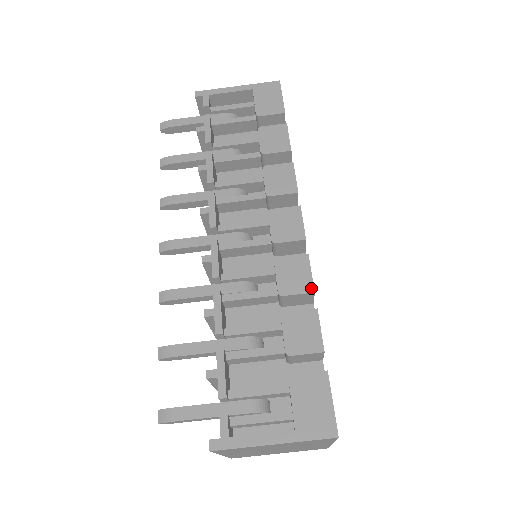
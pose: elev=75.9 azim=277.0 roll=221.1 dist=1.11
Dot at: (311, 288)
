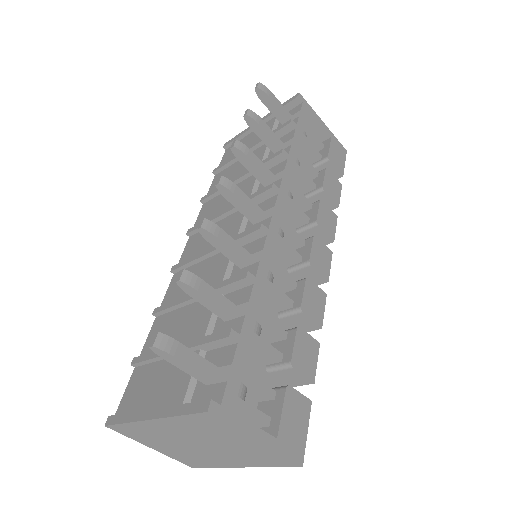
Dot at: (321, 323)
